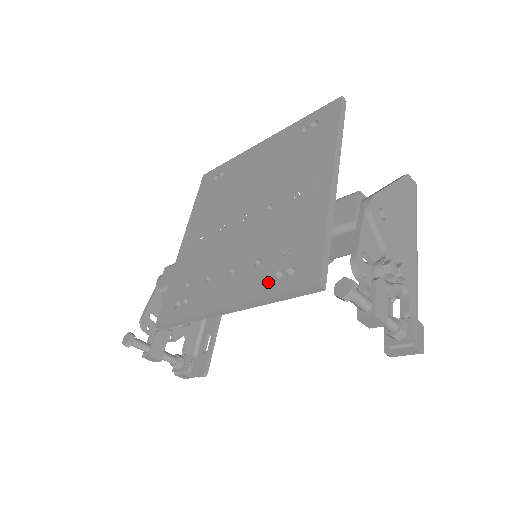
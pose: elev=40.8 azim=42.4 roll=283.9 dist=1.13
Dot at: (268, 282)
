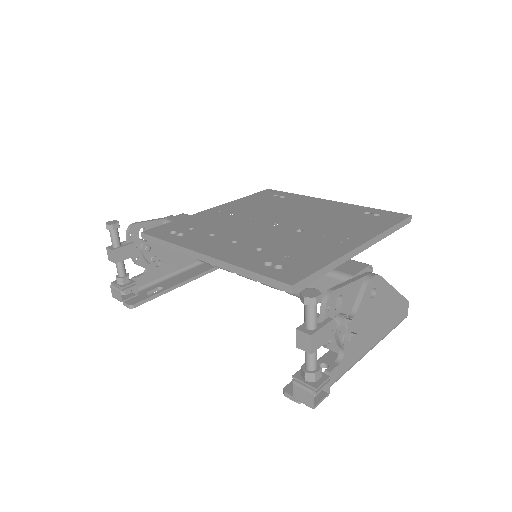
Dot at: (256, 262)
